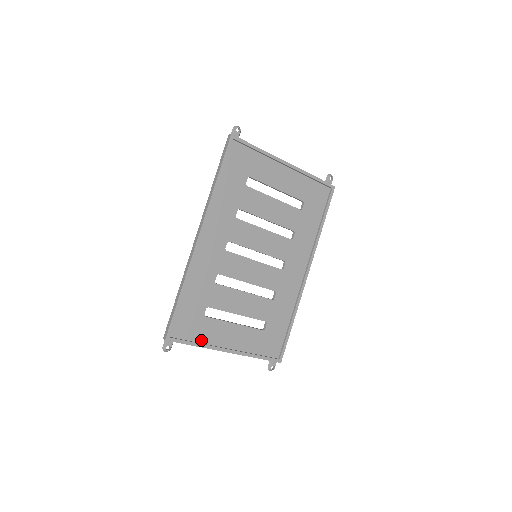
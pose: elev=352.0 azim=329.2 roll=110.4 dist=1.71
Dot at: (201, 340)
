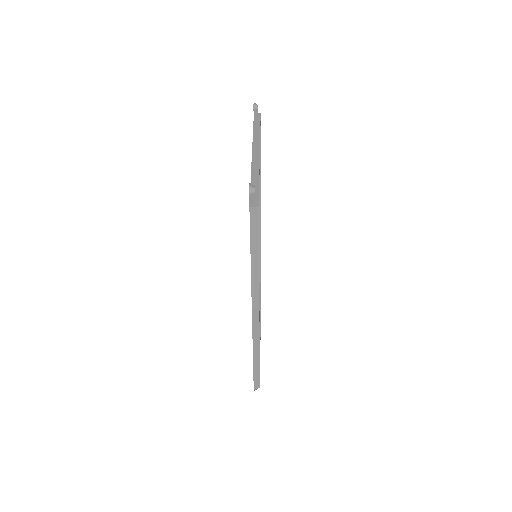
Dot at: occluded
